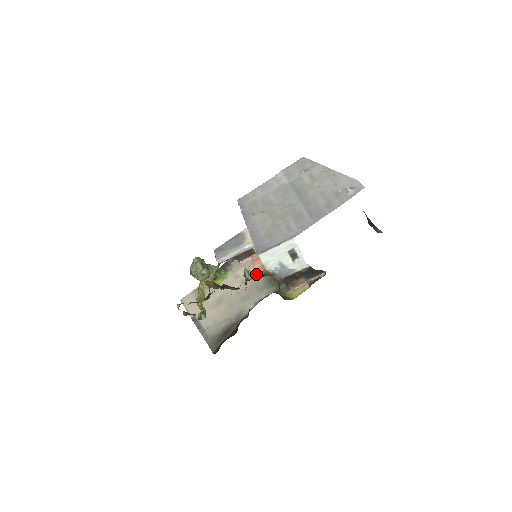
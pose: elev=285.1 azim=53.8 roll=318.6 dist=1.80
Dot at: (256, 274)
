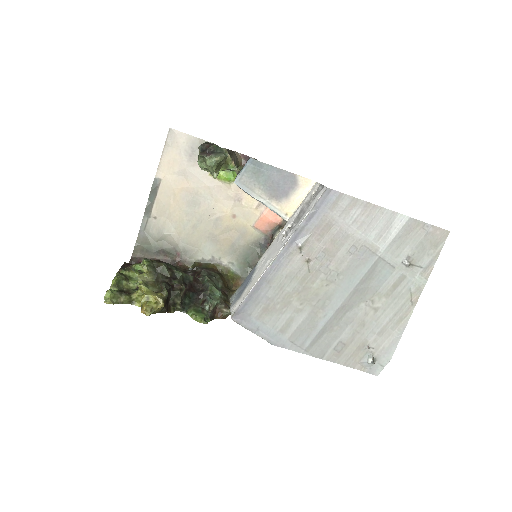
Dot at: (252, 227)
